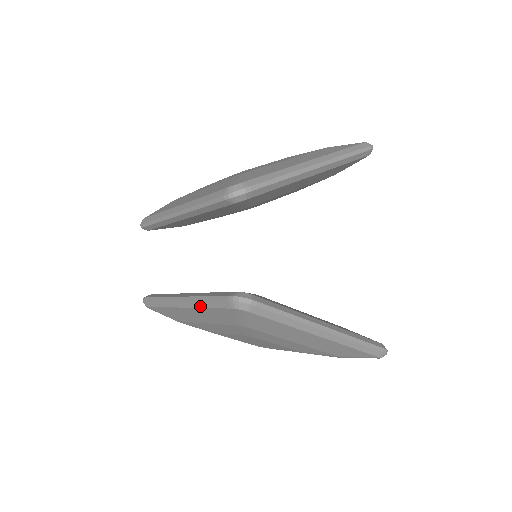
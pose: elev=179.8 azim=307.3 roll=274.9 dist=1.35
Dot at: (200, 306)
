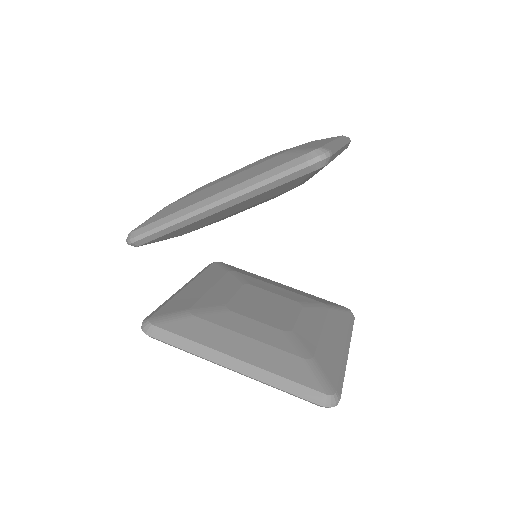
Dot at: occluded
